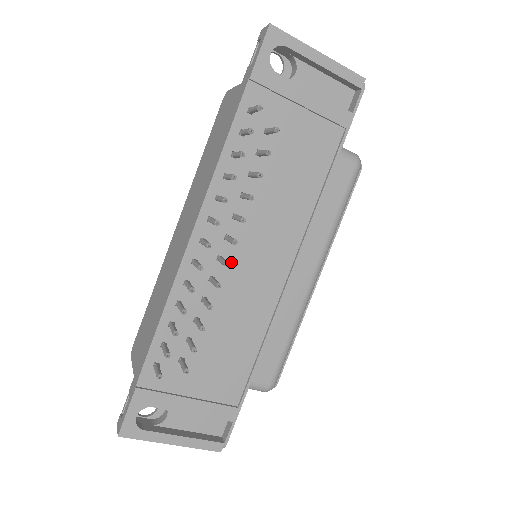
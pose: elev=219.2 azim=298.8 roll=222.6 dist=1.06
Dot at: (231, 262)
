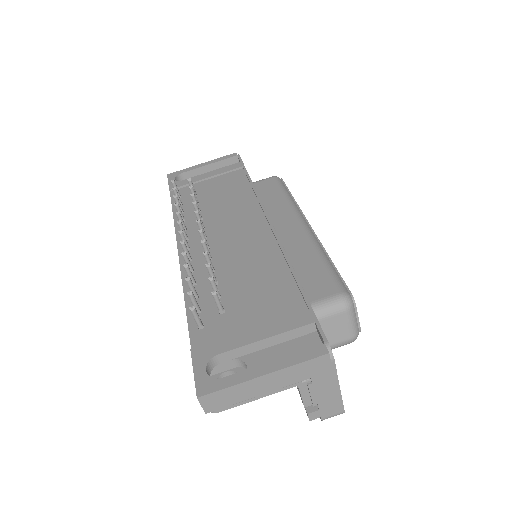
Dot at: (218, 245)
